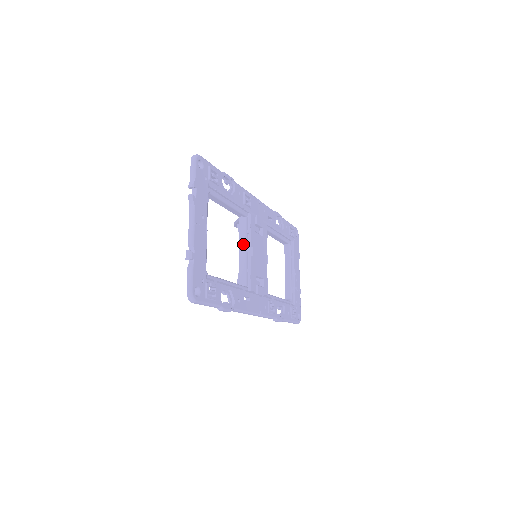
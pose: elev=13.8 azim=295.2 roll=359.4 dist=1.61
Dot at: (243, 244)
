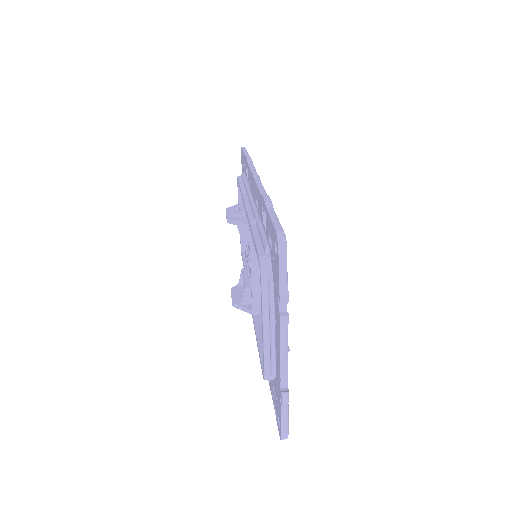
Dot at: (257, 263)
